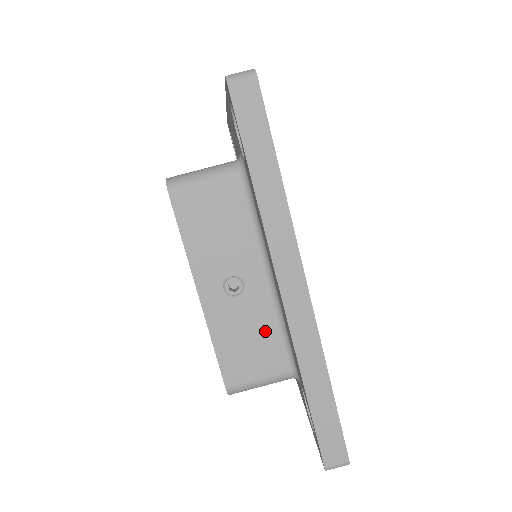
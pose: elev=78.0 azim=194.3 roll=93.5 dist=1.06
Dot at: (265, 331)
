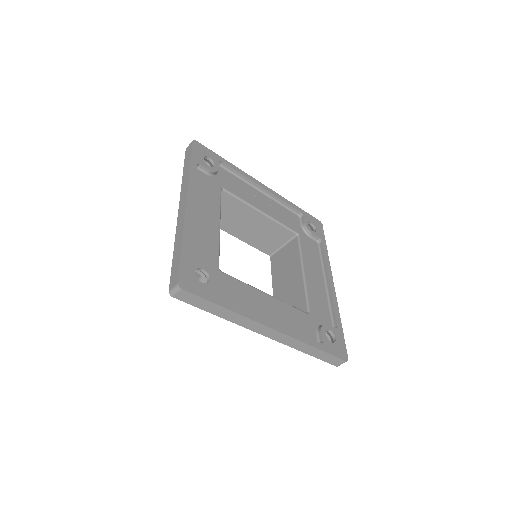
Dot at: occluded
